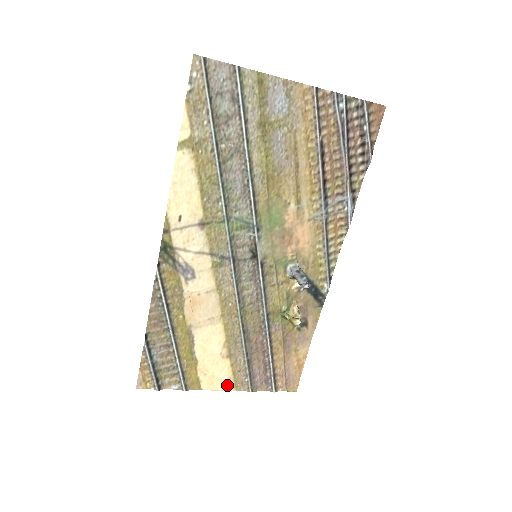
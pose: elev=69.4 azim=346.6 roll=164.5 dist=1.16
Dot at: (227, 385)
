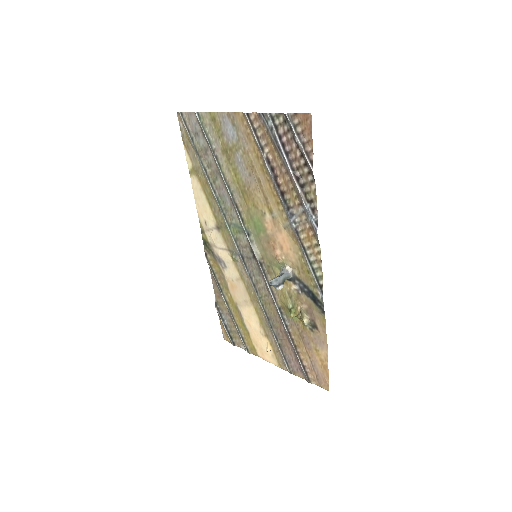
Dot at: (273, 360)
